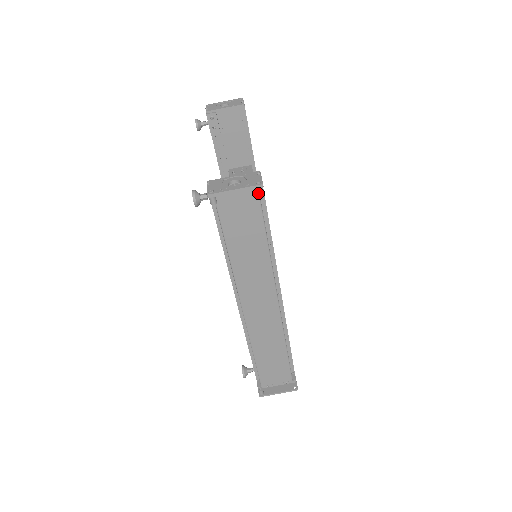
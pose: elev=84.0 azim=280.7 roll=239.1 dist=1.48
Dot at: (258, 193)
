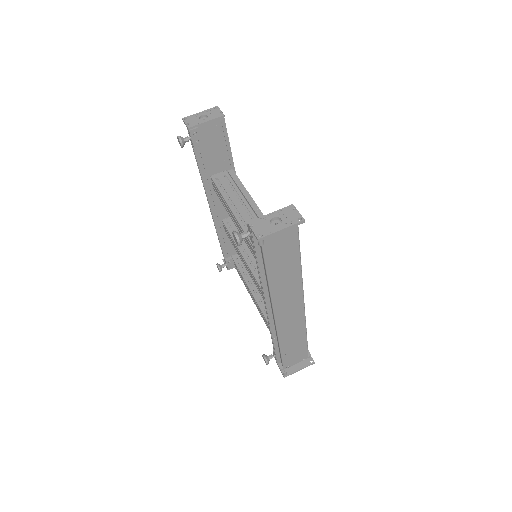
Dot at: (297, 226)
